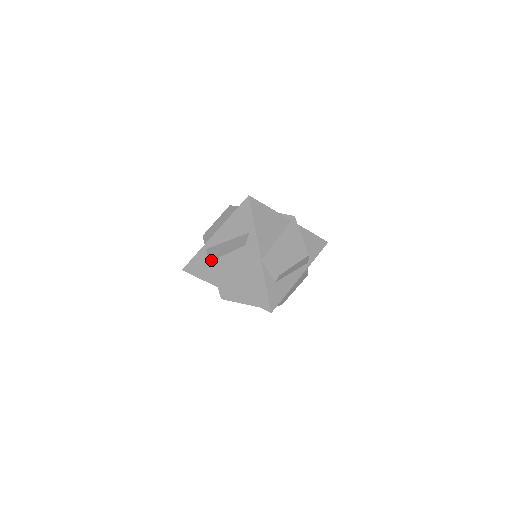
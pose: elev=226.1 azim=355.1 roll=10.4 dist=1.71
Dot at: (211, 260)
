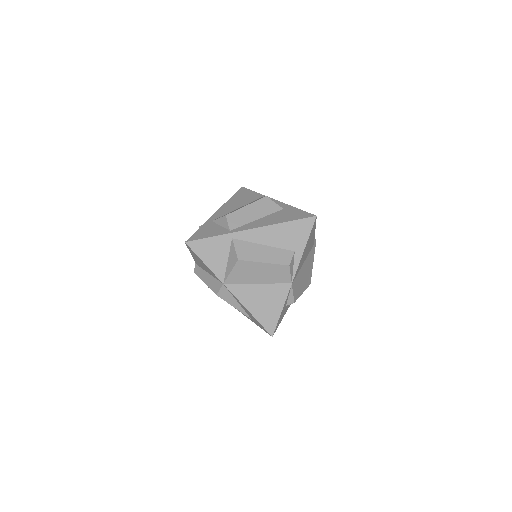
Dot at: (241, 259)
